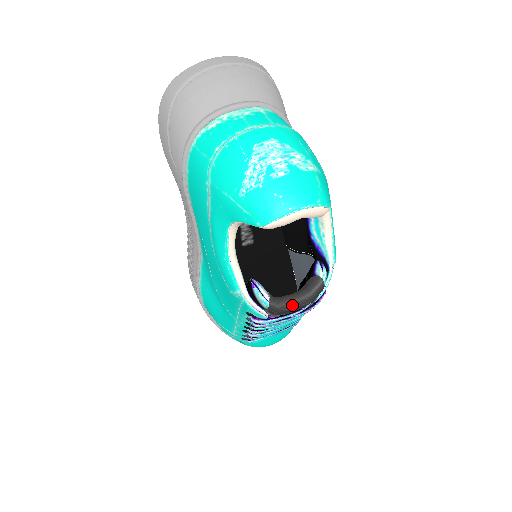
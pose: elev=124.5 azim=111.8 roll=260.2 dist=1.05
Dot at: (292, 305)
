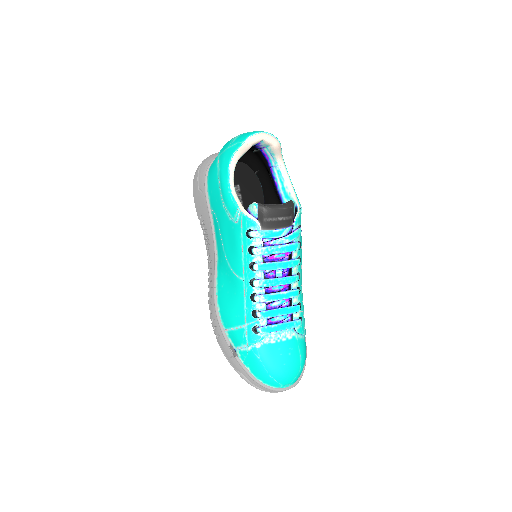
Dot at: (273, 206)
